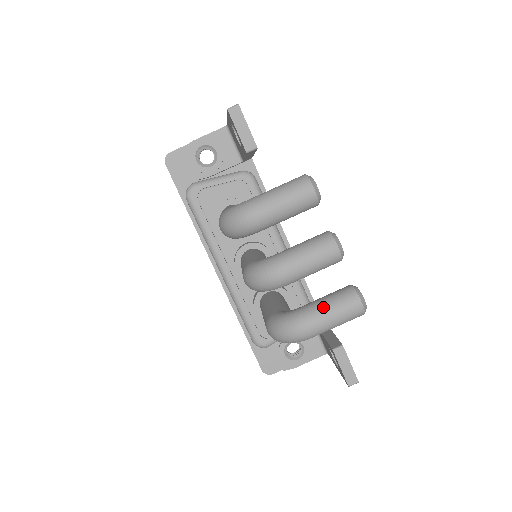
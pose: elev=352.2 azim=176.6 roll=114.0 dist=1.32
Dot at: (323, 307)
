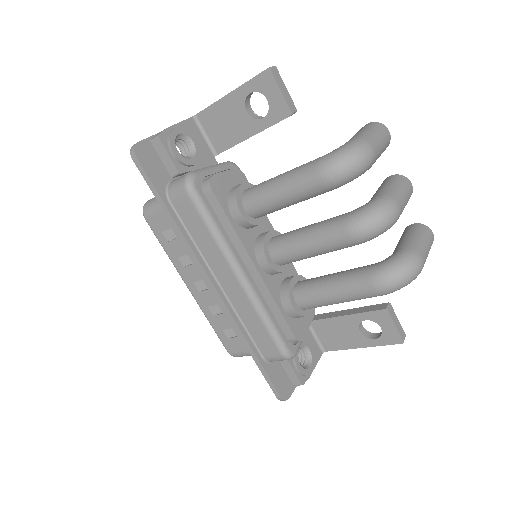
Dot at: (419, 240)
